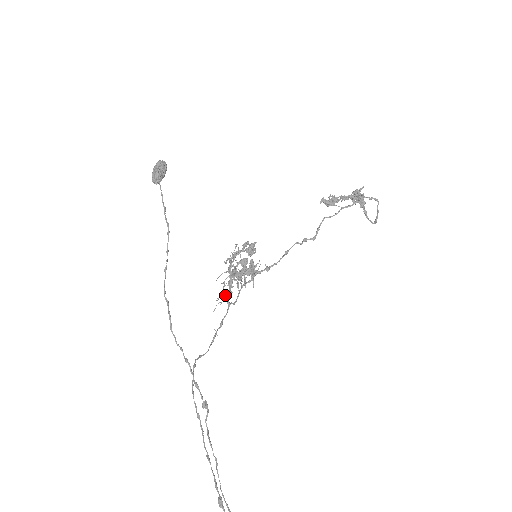
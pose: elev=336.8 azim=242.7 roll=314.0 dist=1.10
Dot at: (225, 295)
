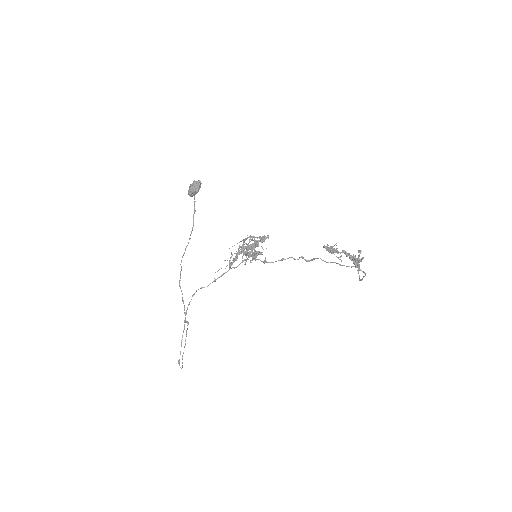
Dot at: (229, 264)
